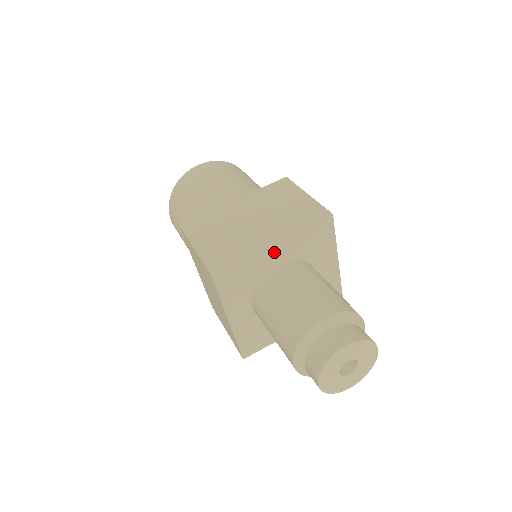
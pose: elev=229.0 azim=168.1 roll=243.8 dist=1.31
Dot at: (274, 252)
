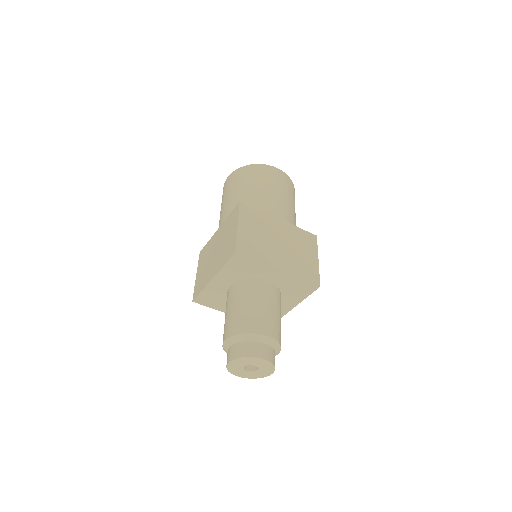
Dot at: (219, 282)
